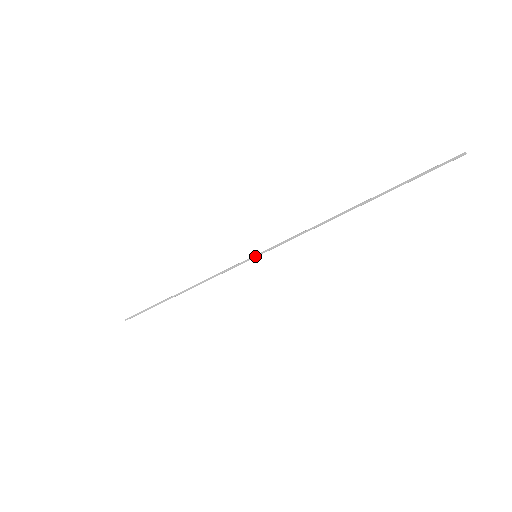
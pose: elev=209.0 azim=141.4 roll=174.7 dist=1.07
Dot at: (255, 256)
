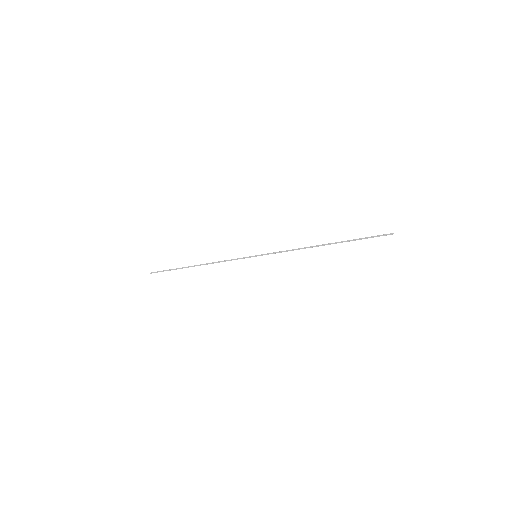
Dot at: (256, 256)
